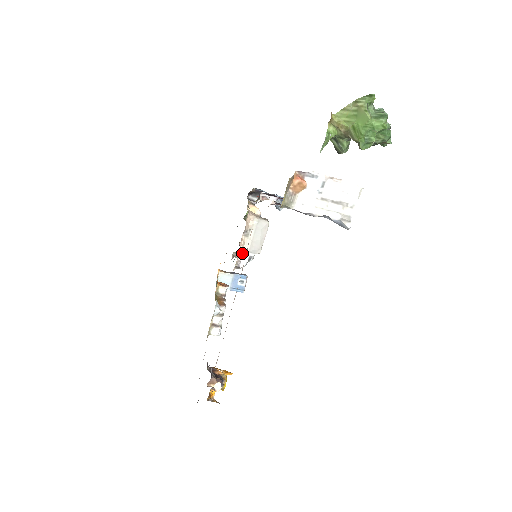
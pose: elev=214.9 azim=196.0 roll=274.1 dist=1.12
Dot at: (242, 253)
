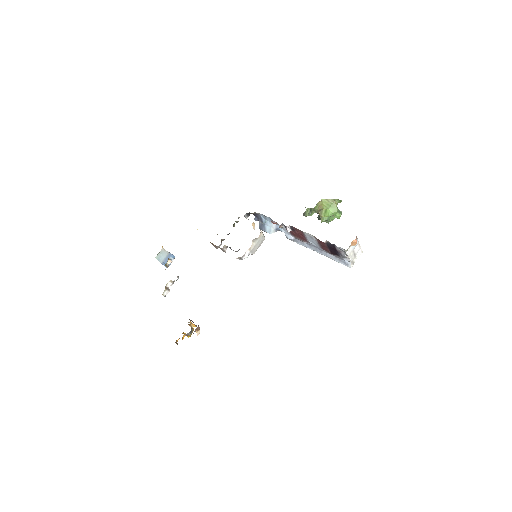
Dot at: (248, 251)
